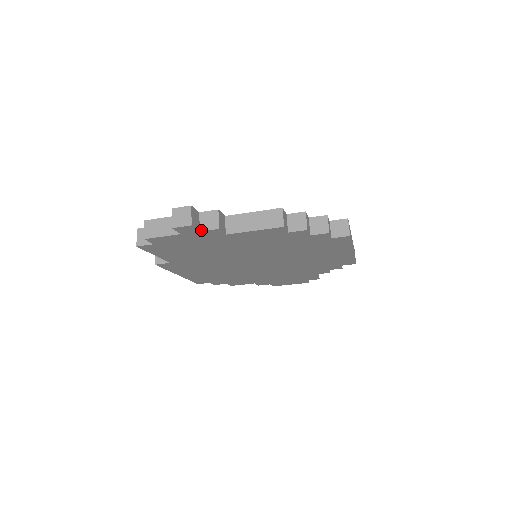
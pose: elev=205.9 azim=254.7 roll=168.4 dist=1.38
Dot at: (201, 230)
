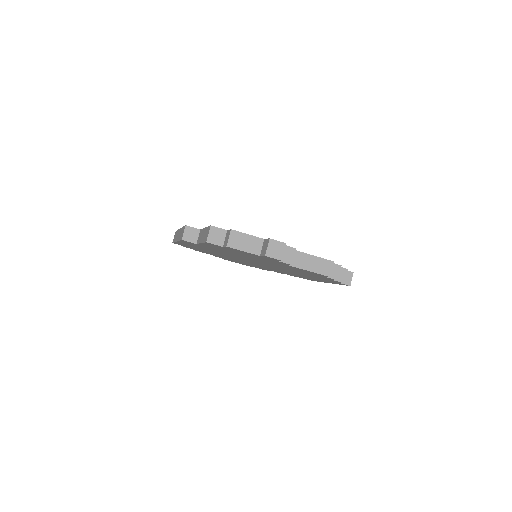
Dot at: occluded
